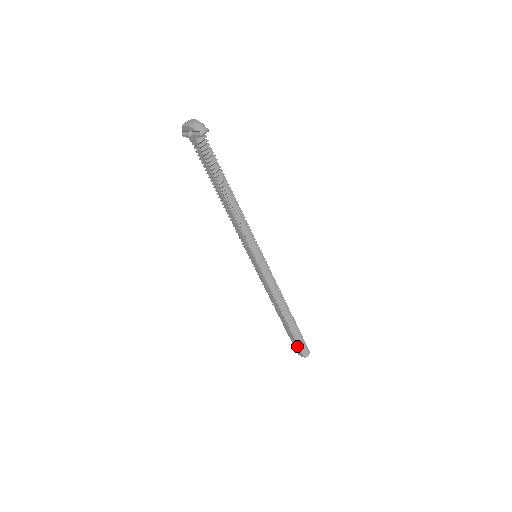
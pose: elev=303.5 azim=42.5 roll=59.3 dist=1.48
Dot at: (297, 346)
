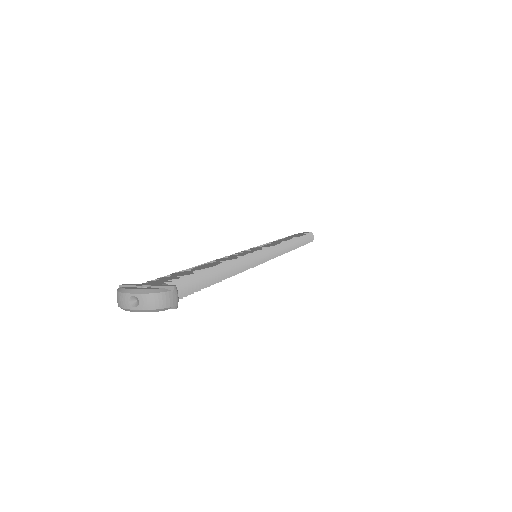
Dot at: occluded
